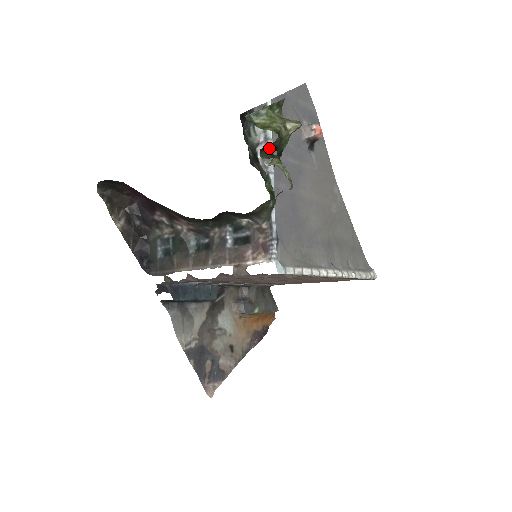
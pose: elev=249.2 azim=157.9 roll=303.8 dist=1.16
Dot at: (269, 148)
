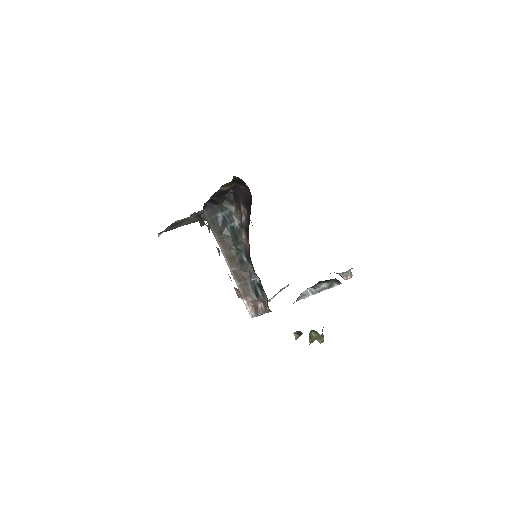
Dot at: occluded
